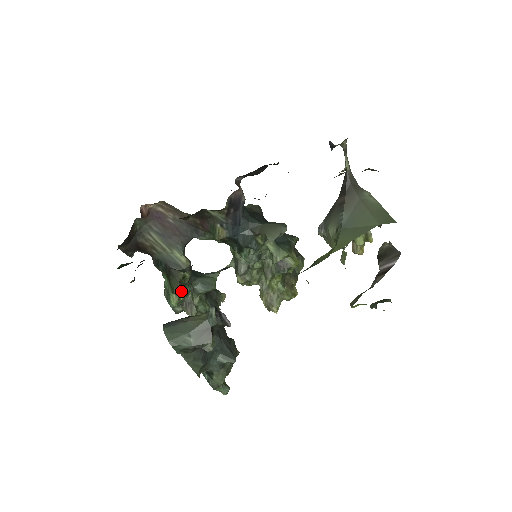
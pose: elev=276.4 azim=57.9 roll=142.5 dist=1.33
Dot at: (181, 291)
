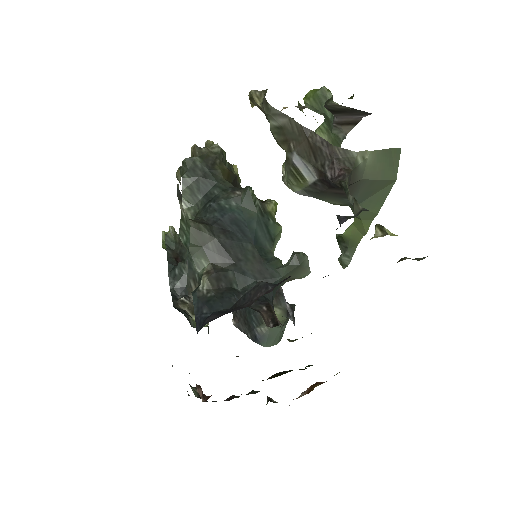
Dot at: occluded
